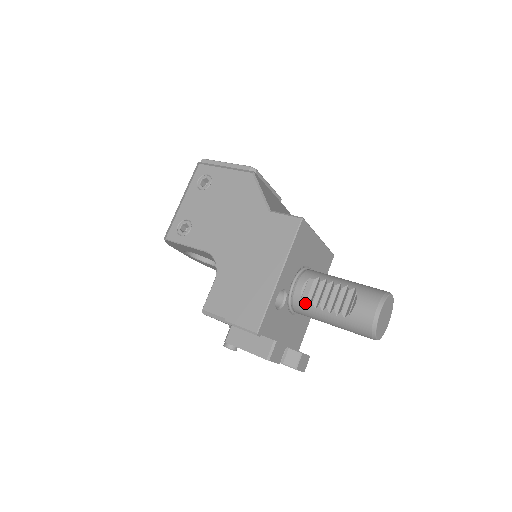
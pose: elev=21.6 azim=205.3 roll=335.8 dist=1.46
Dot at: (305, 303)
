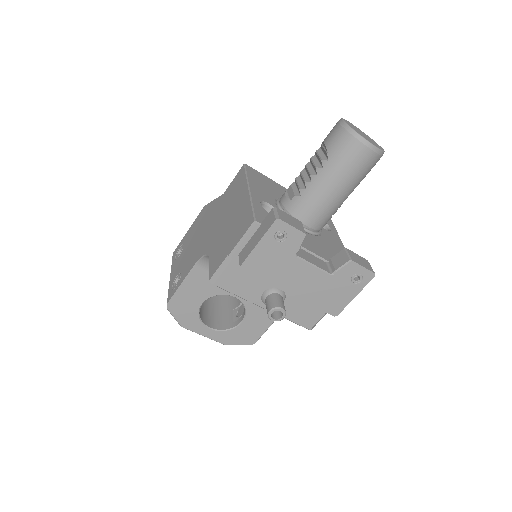
Dot at: (296, 198)
